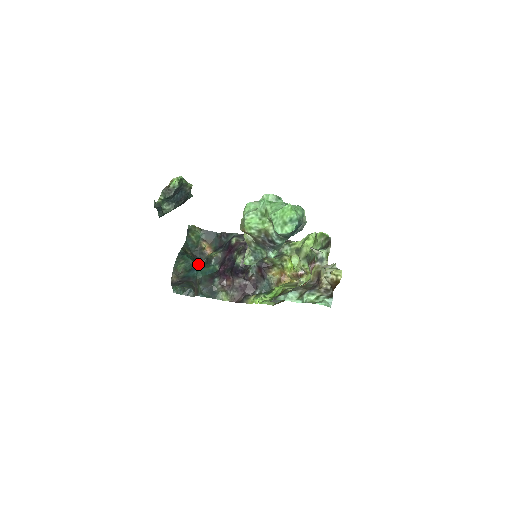
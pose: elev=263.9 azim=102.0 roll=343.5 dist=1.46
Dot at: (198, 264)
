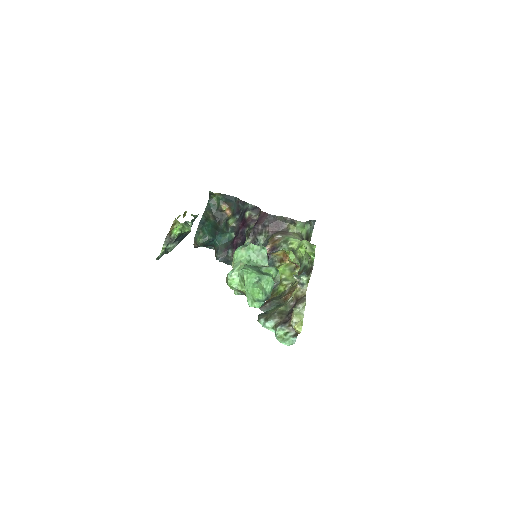
Dot at: (216, 233)
